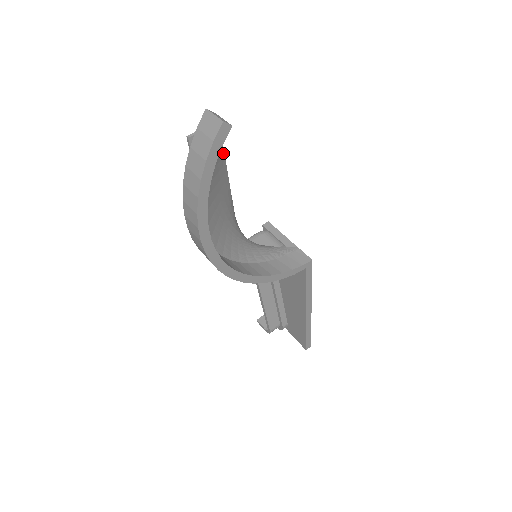
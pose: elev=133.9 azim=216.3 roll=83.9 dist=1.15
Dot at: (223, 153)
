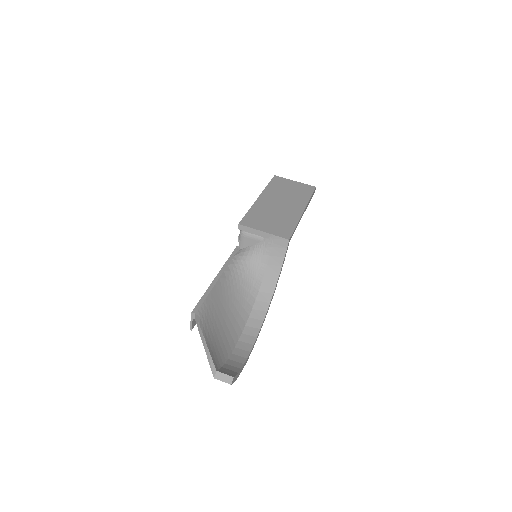
Dot at: (205, 302)
